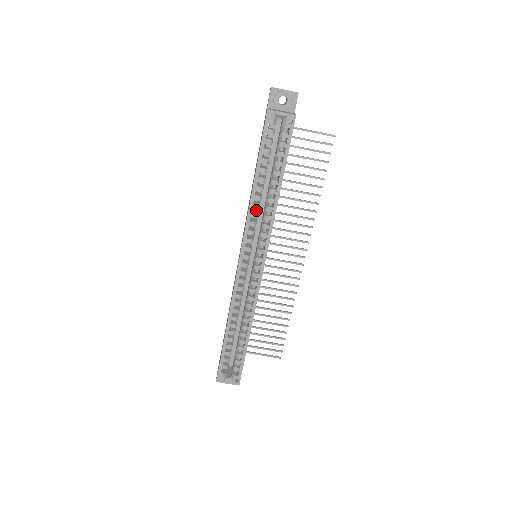
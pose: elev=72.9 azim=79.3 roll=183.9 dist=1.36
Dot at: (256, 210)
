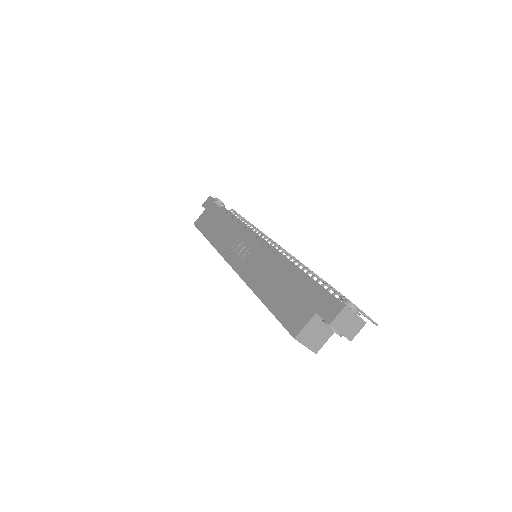
Dot at: occluded
